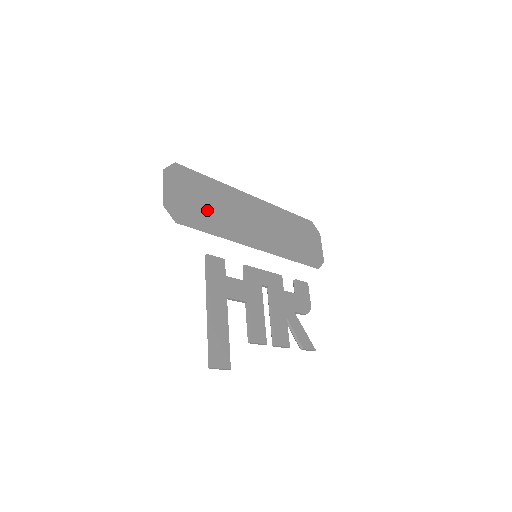
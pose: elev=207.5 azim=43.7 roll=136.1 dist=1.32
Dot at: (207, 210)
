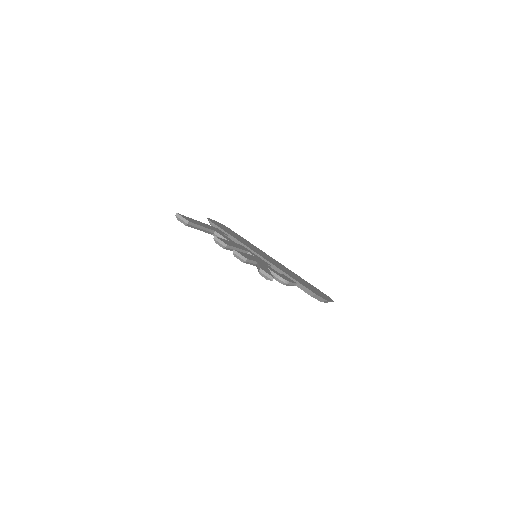
Dot at: (234, 235)
